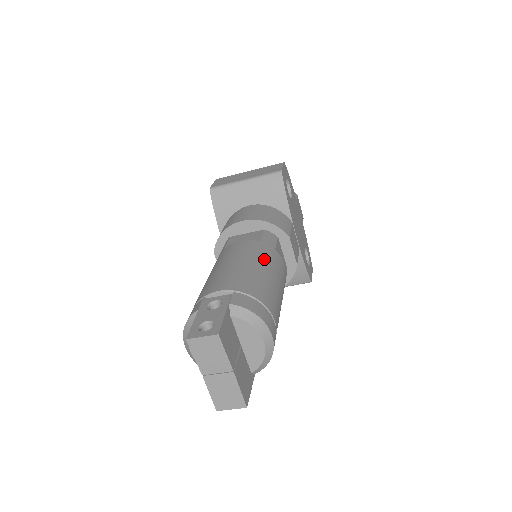
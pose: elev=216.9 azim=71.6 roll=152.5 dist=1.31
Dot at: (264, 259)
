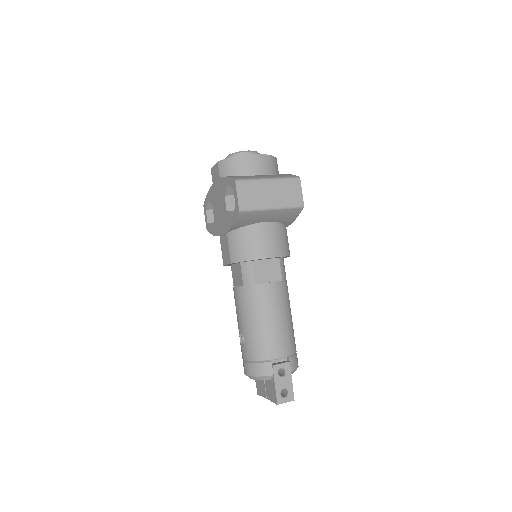
Dot at: (288, 303)
